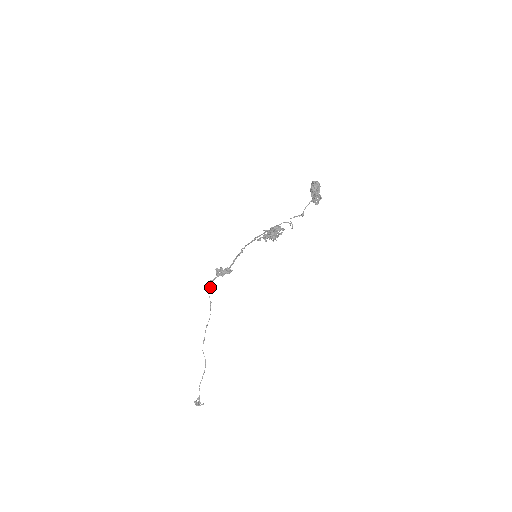
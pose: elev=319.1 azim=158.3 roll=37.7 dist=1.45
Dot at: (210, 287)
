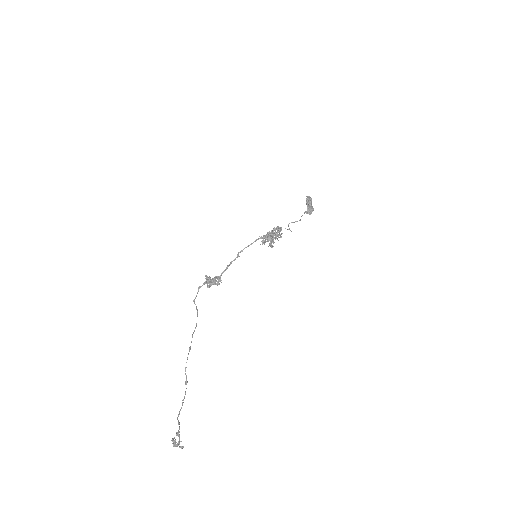
Dot at: occluded
